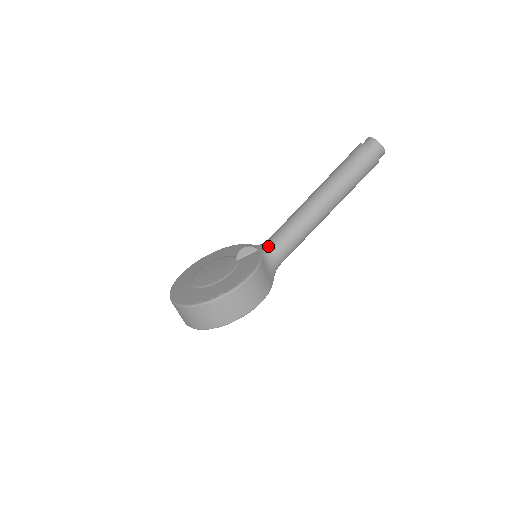
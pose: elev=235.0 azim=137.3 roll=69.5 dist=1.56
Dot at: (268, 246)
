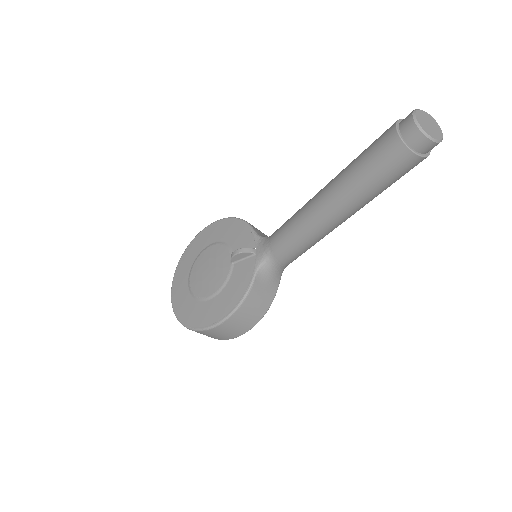
Dot at: (266, 253)
